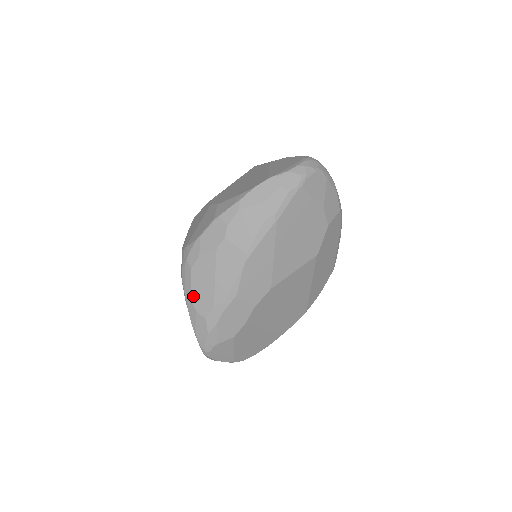
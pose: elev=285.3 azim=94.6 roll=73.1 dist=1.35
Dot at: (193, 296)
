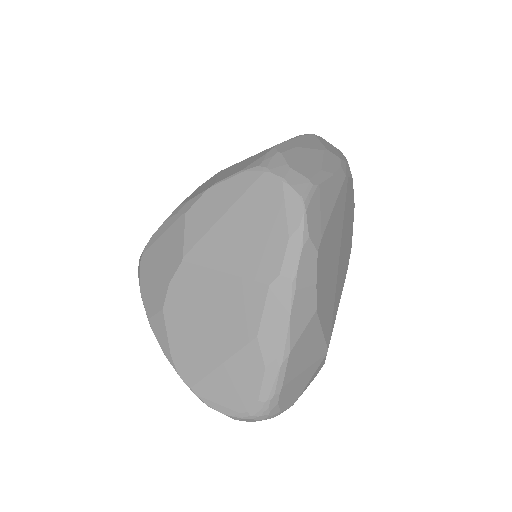
Dot at: occluded
